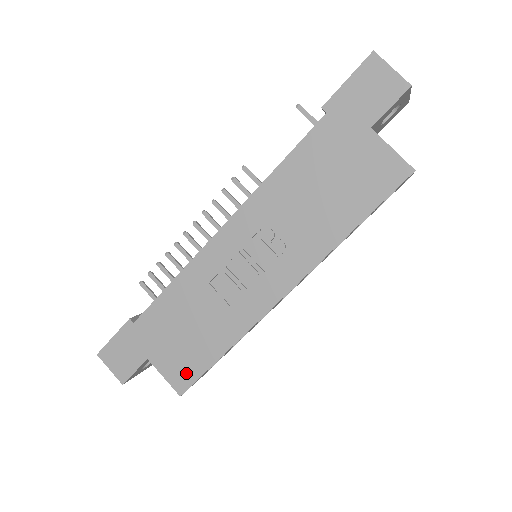
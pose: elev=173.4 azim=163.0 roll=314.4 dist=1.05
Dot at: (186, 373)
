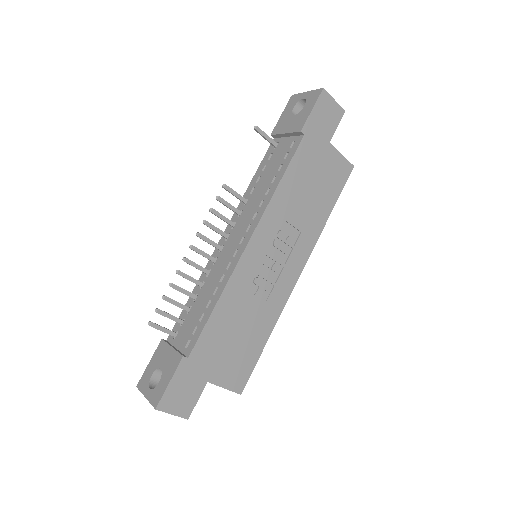
Dot at: (242, 373)
